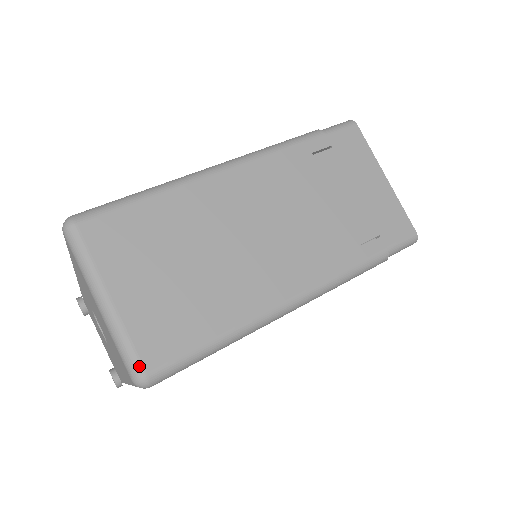
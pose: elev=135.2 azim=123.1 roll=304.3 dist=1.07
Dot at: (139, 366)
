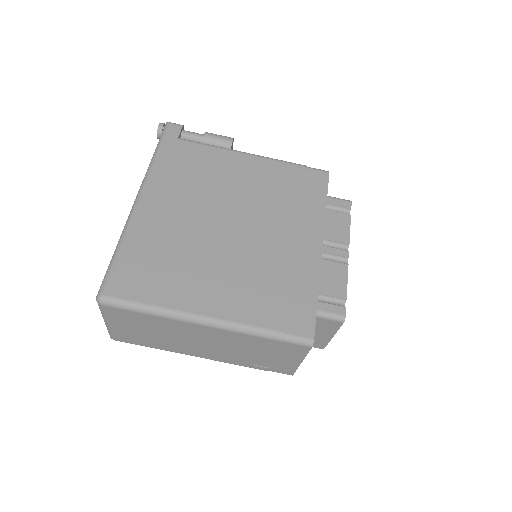
Dot at: (112, 338)
